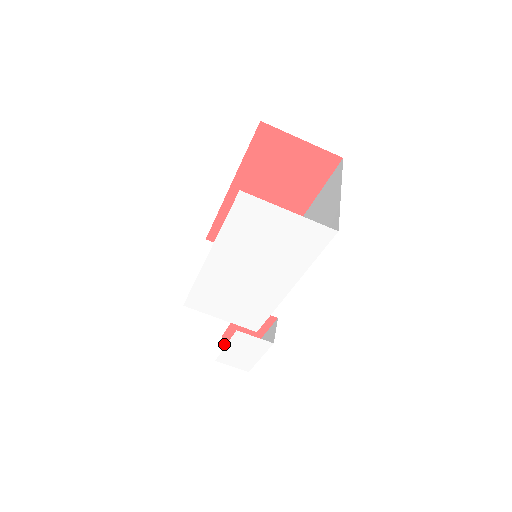
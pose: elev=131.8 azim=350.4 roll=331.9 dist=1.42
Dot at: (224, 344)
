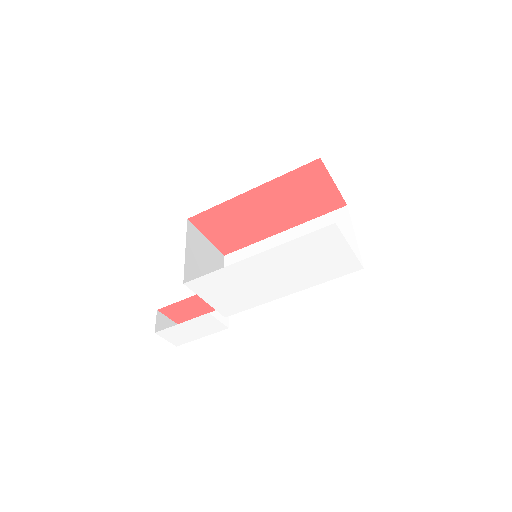
Dot at: (159, 317)
